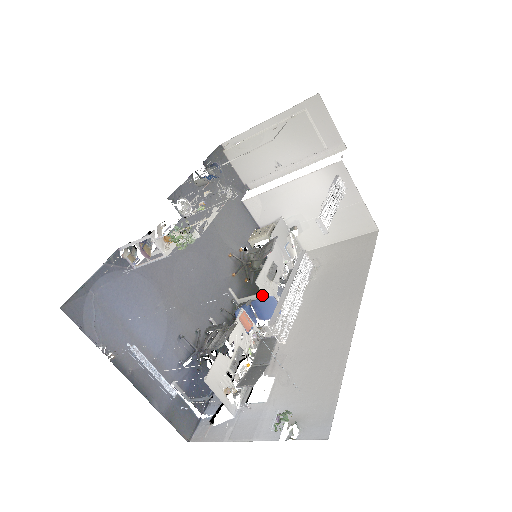
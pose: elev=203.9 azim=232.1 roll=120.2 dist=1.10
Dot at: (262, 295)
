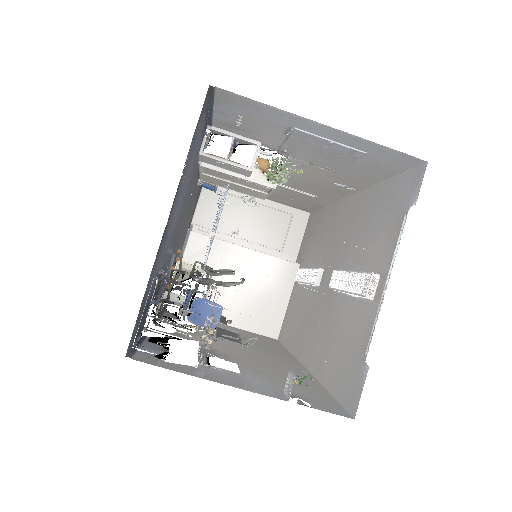
Dot at: occluded
